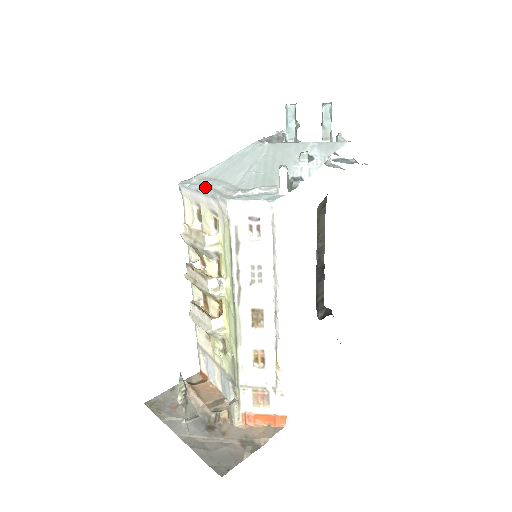
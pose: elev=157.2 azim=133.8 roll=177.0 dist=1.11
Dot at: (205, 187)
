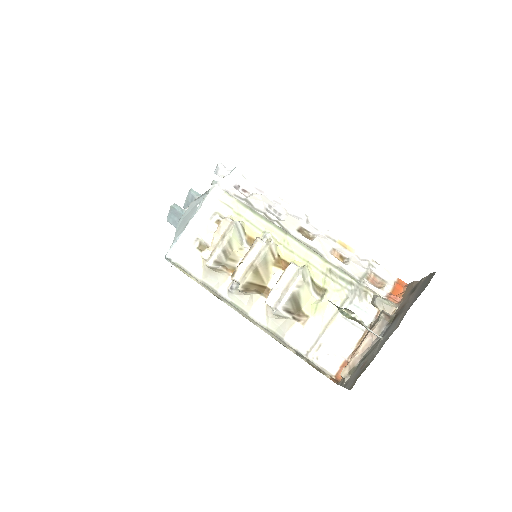
Dot at: (189, 220)
